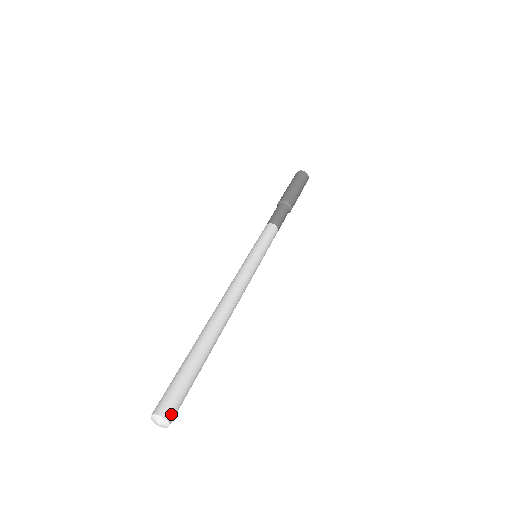
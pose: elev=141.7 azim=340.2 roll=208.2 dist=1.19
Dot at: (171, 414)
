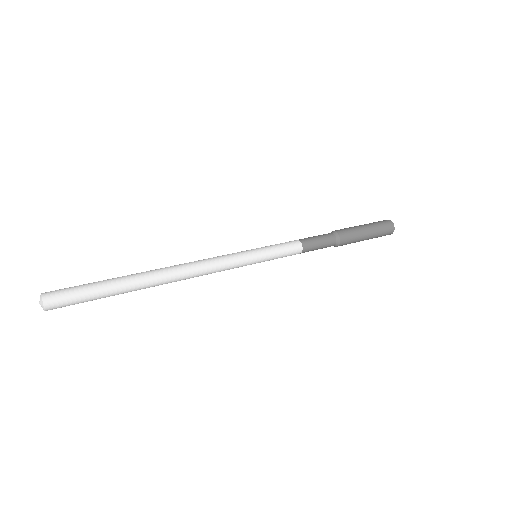
Dot at: (51, 302)
